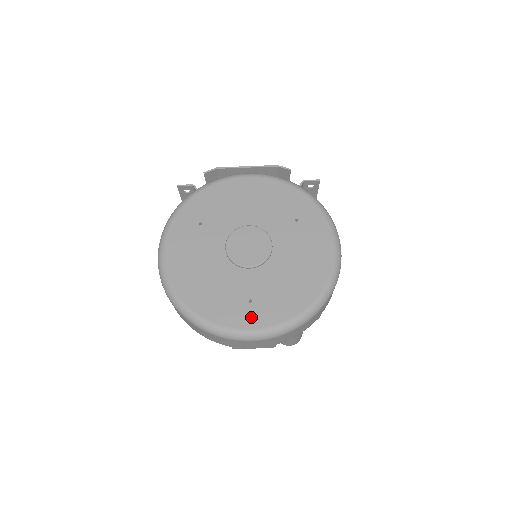
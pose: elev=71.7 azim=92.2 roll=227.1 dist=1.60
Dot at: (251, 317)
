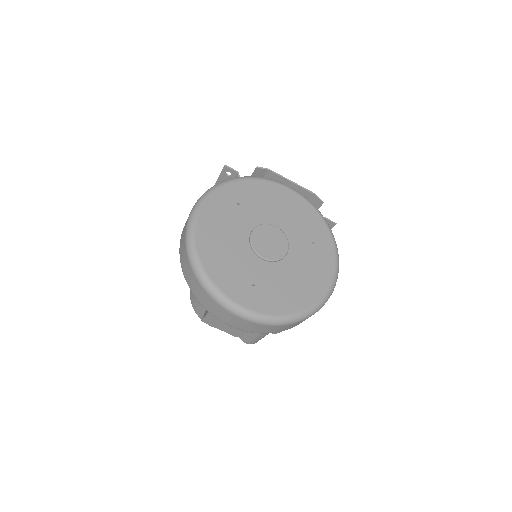
Dot at: (249, 298)
